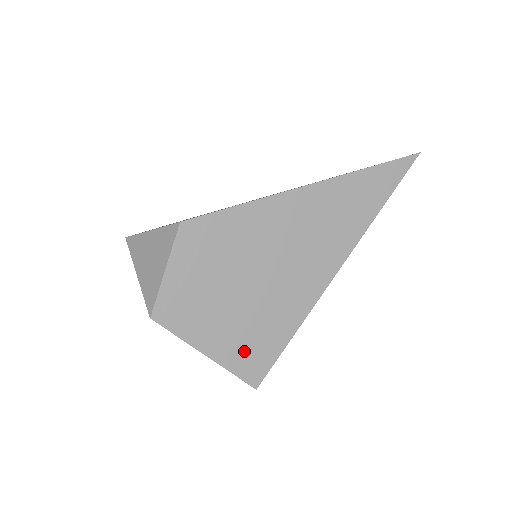
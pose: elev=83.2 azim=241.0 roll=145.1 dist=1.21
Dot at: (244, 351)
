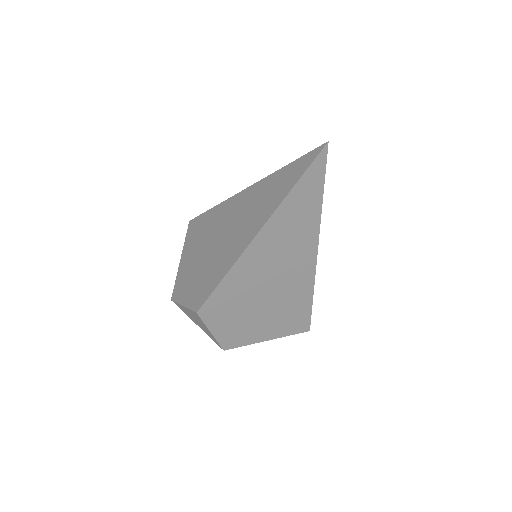
Dot at: (288, 325)
